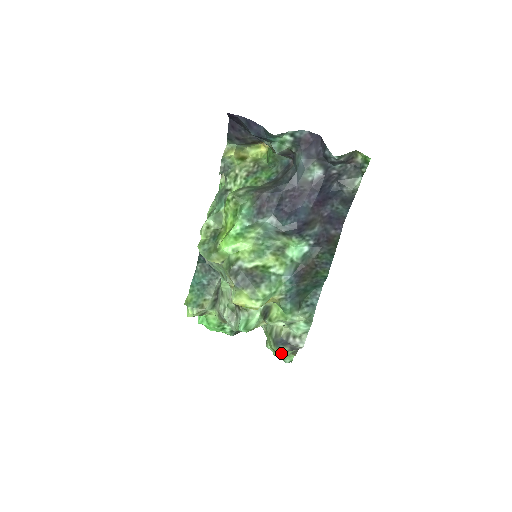
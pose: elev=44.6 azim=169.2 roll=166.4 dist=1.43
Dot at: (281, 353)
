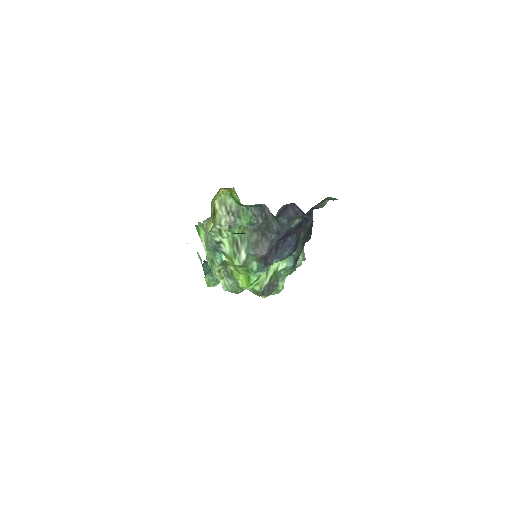
Dot at: occluded
